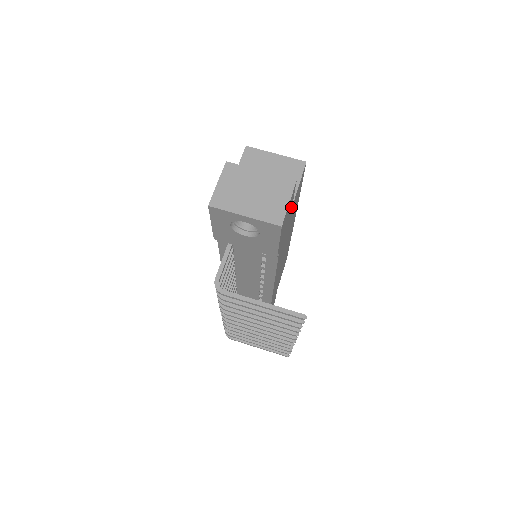
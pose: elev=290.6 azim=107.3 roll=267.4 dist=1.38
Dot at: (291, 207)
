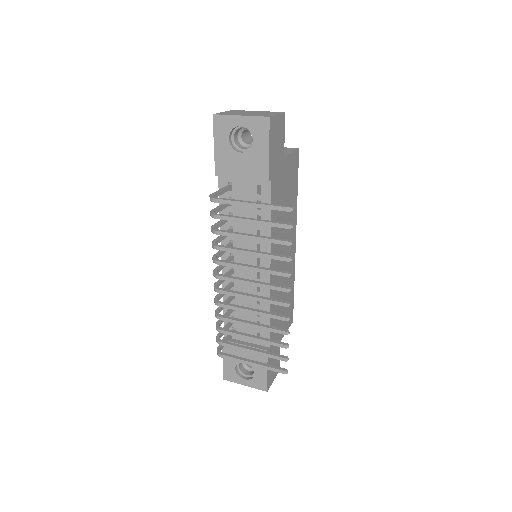
Dot at: (283, 151)
